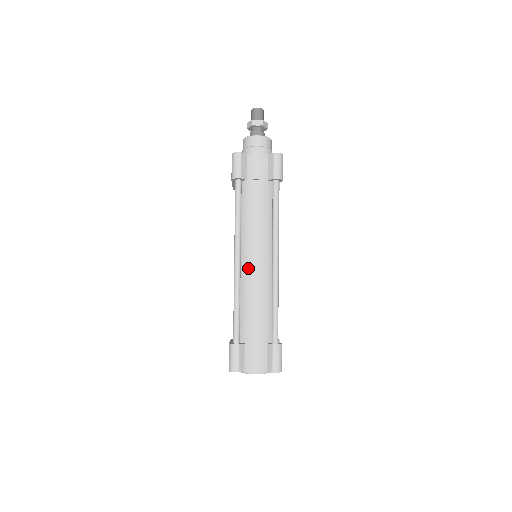
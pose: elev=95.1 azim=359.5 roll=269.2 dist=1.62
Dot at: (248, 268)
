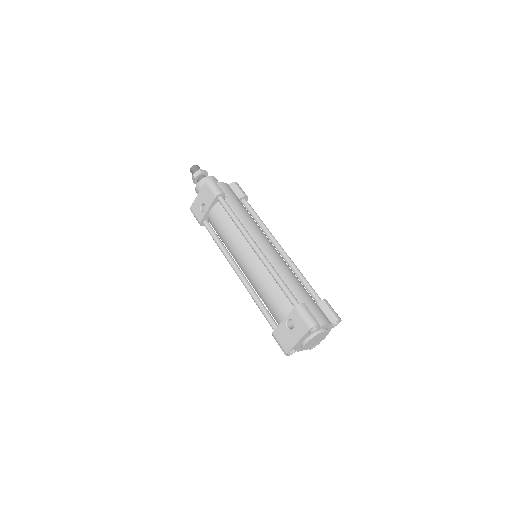
Dot at: (267, 252)
